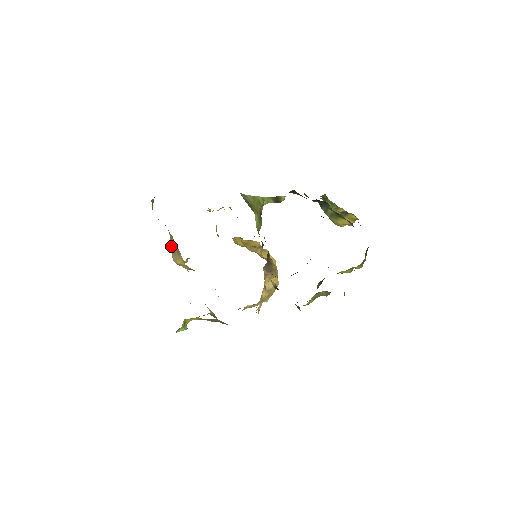
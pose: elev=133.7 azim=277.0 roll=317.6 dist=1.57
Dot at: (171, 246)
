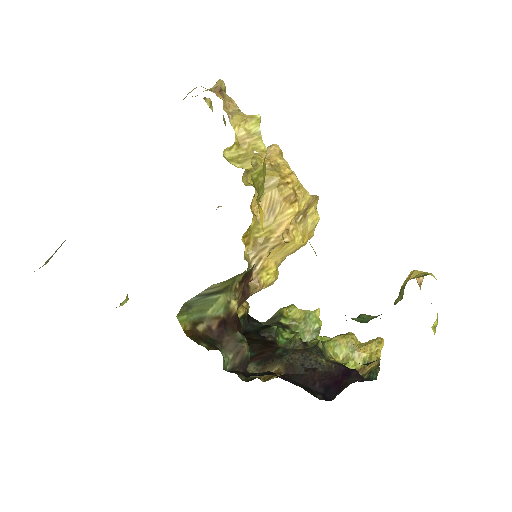
Dot at: occluded
